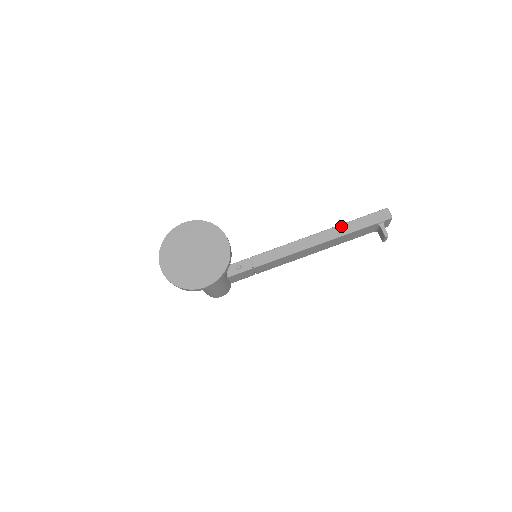
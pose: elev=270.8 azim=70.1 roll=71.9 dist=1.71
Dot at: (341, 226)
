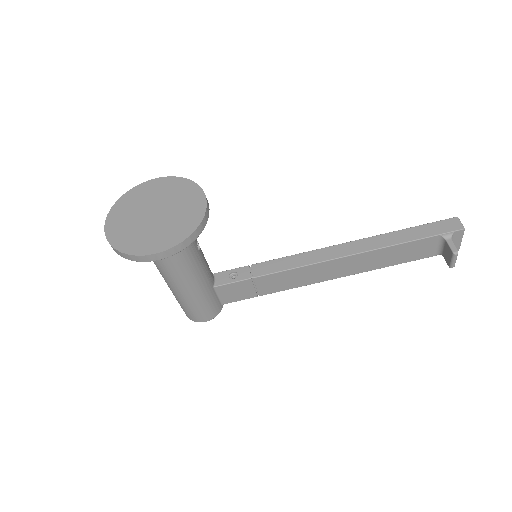
Dot at: (386, 235)
